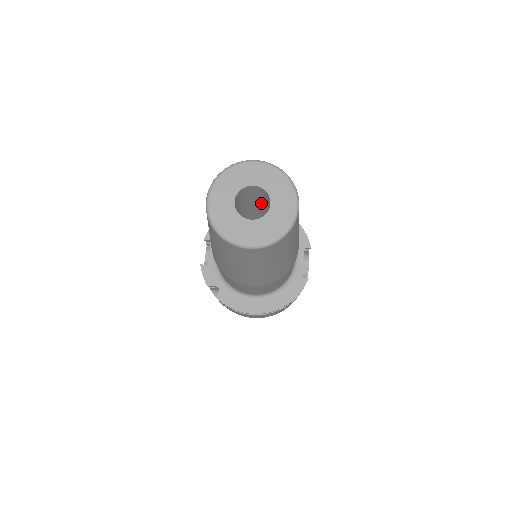
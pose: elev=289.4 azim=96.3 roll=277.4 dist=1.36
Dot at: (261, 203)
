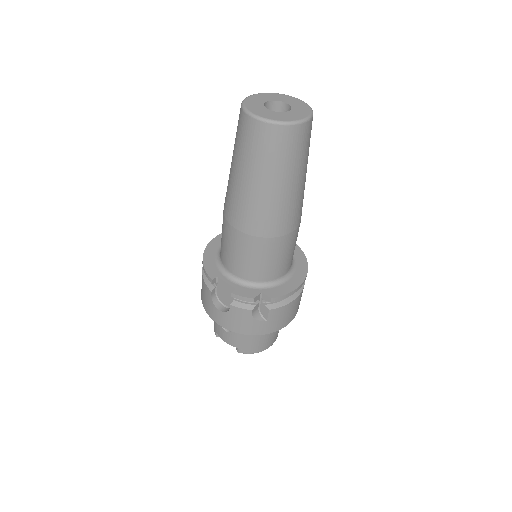
Dot at: occluded
